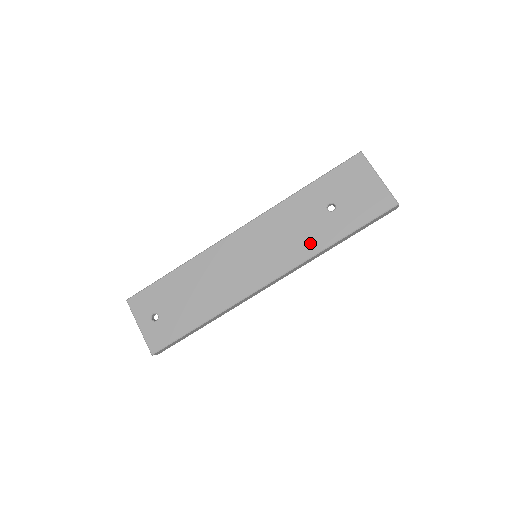
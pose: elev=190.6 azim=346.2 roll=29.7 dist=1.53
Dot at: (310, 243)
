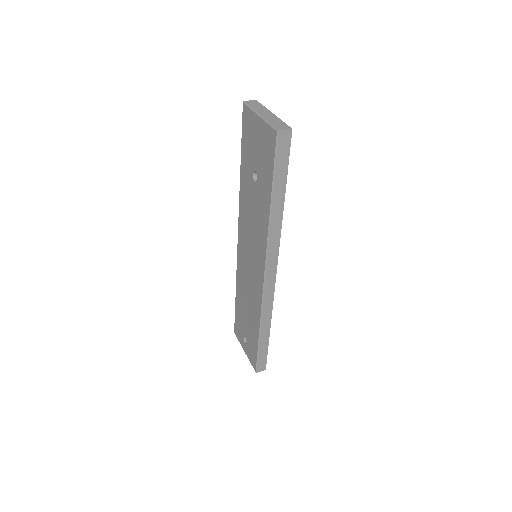
Dot at: (262, 223)
